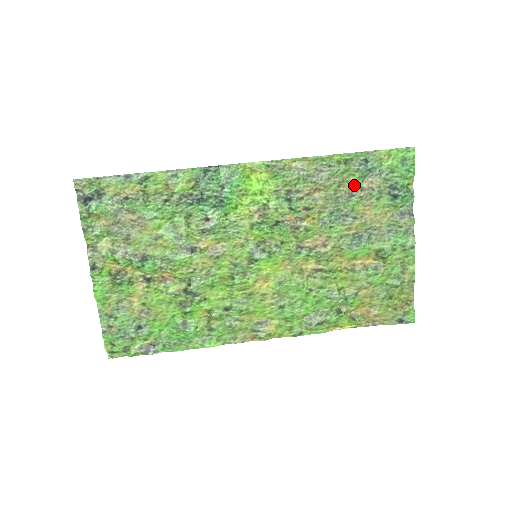
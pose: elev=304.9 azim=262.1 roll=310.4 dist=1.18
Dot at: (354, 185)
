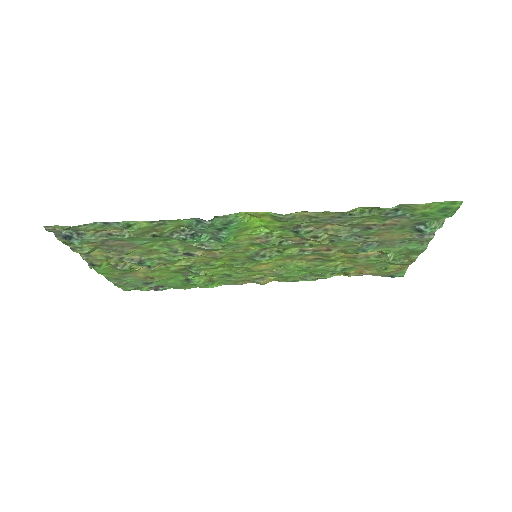
Dot at: (375, 223)
